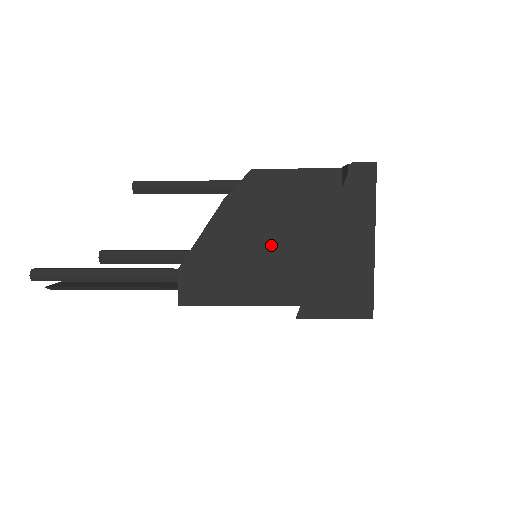
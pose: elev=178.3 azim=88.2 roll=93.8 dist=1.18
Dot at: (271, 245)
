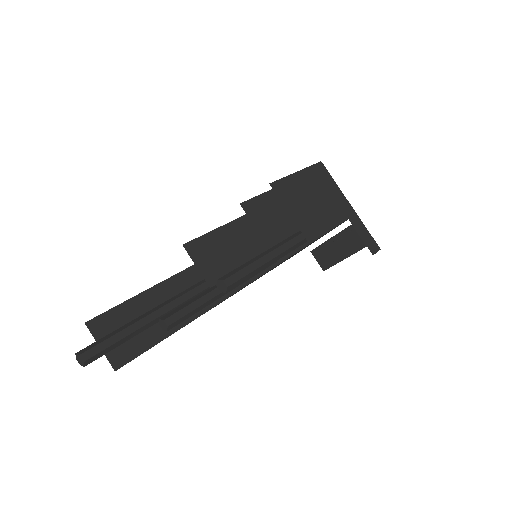
Dot at: occluded
